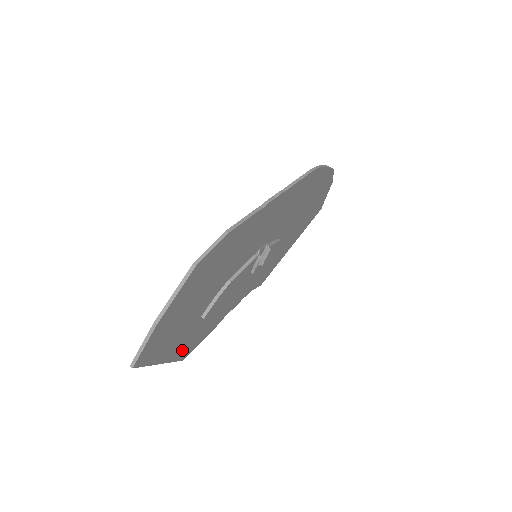
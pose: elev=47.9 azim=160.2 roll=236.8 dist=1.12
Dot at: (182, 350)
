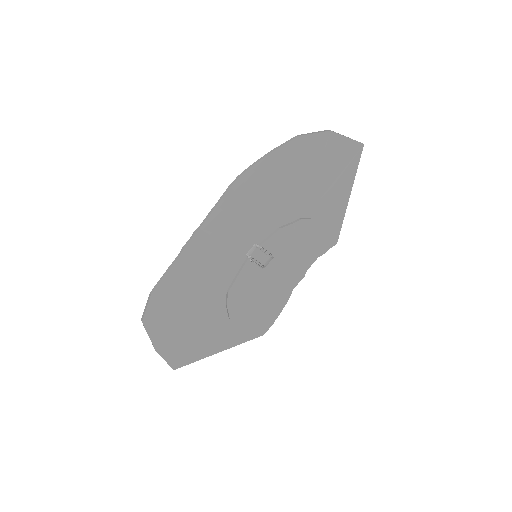
Dot at: (245, 334)
